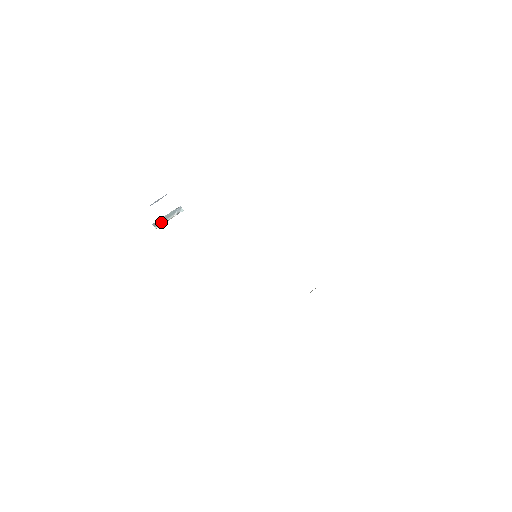
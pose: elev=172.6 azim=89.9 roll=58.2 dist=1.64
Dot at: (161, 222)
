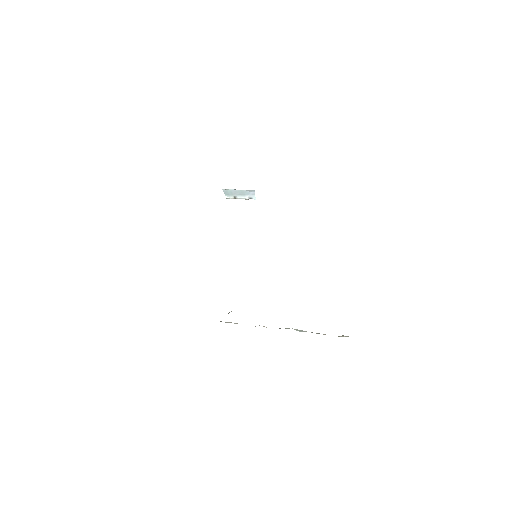
Dot at: (232, 195)
